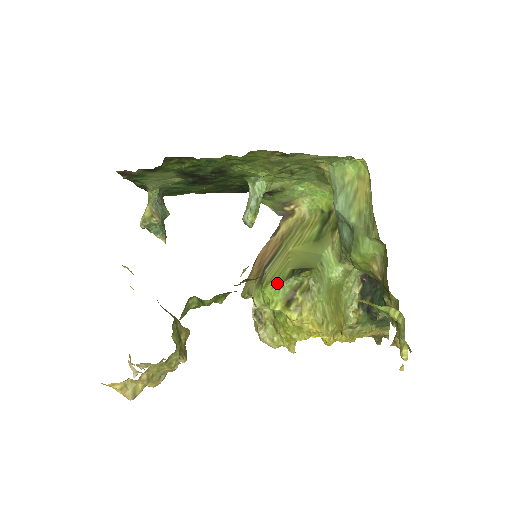
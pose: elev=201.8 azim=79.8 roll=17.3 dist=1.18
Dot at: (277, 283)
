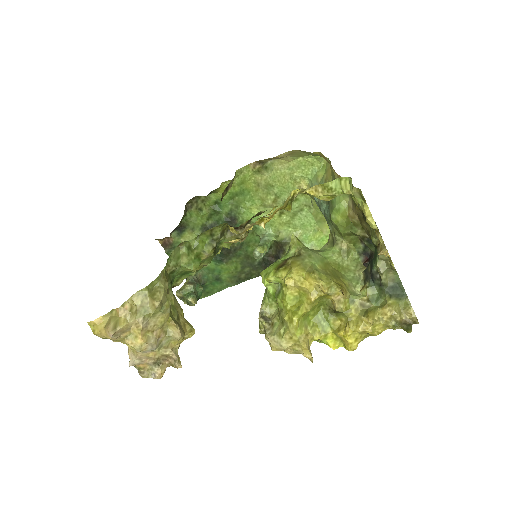
Dot at: (272, 264)
